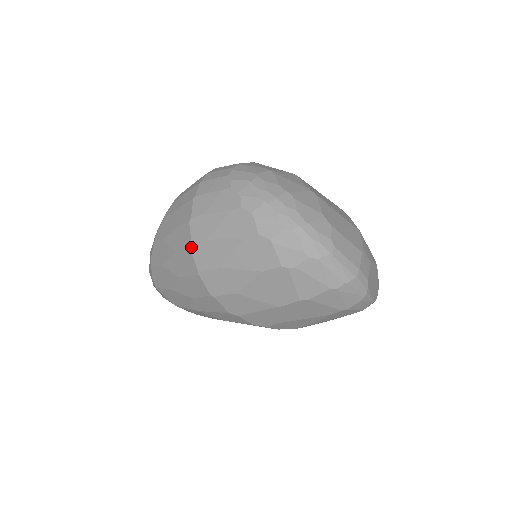
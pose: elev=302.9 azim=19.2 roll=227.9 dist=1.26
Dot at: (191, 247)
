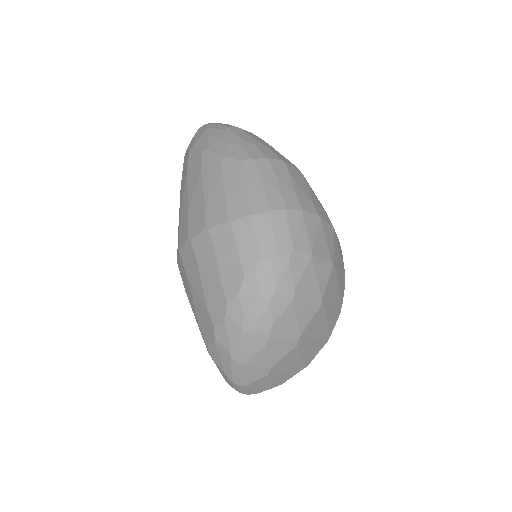
Dot at: (188, 239)
